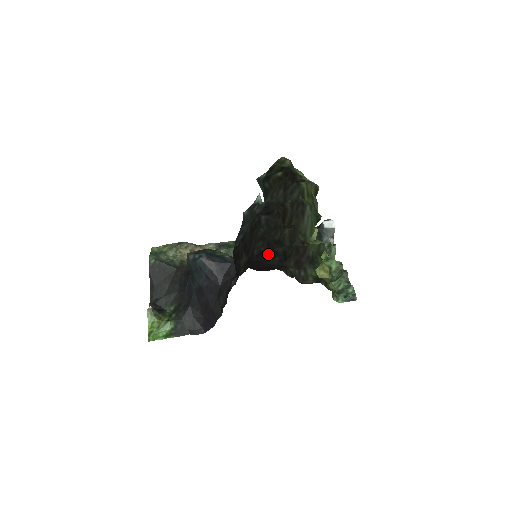
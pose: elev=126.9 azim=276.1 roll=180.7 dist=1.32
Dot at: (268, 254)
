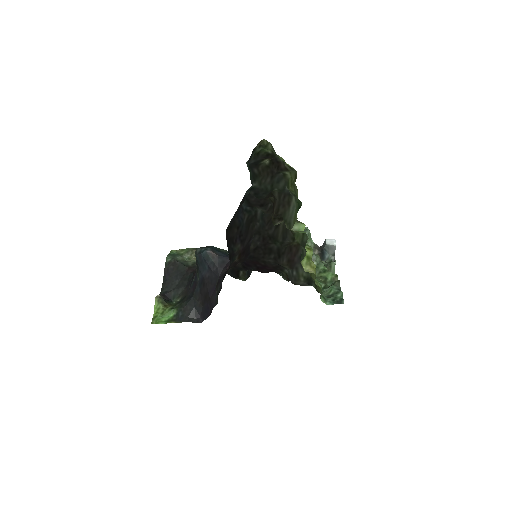
Dot at: (264, 250)
